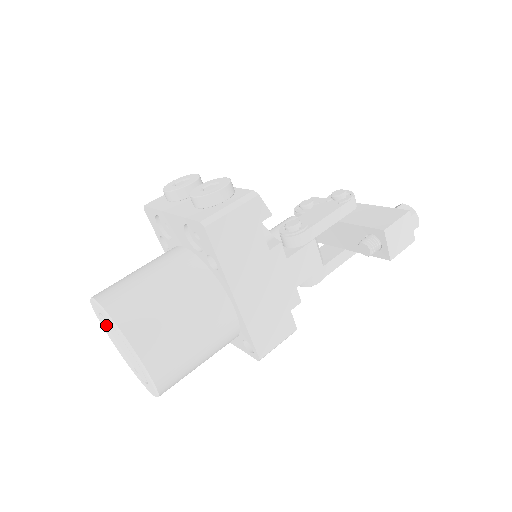
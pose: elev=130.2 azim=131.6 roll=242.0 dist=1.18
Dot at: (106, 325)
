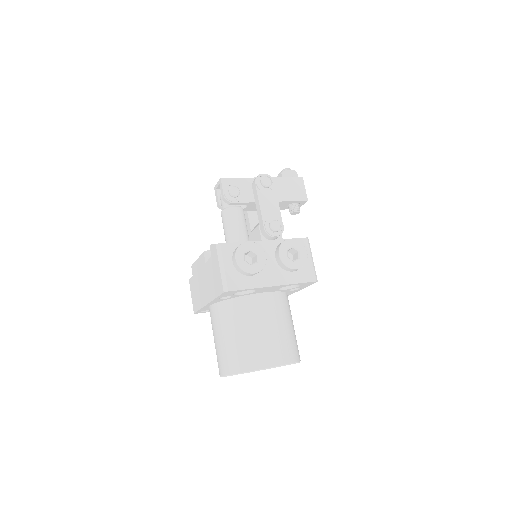
Dot at: occluded
